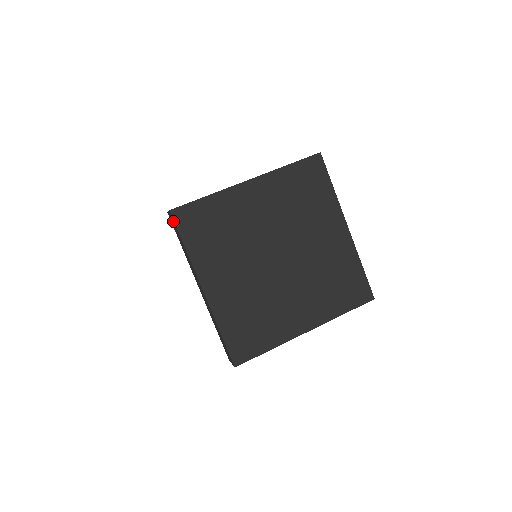
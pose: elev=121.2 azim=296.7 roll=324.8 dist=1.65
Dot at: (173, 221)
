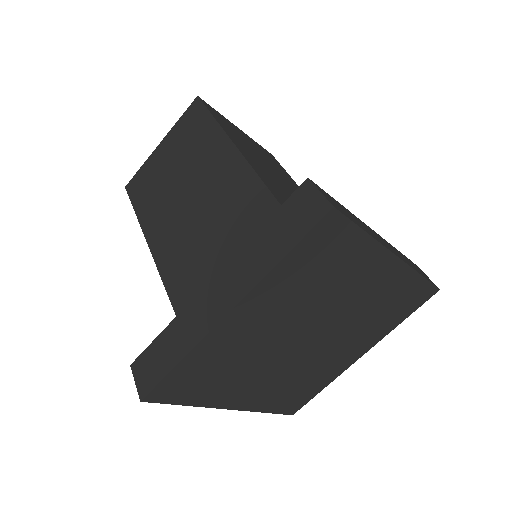
Dot at: occluded
